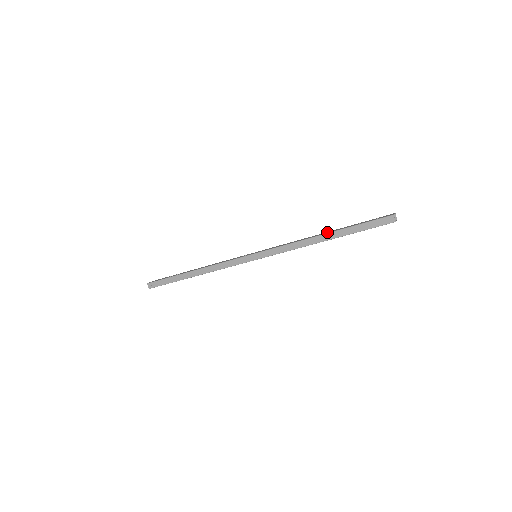
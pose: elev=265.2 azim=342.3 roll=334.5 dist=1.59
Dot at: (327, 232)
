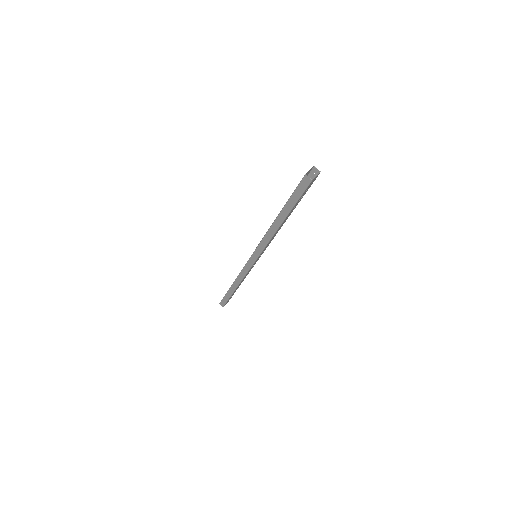
Dot at: occluded
